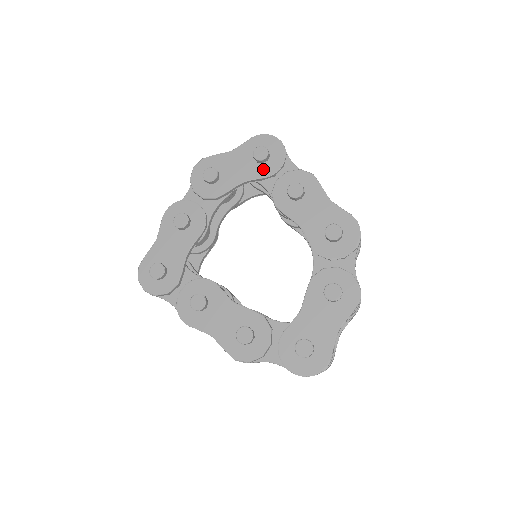
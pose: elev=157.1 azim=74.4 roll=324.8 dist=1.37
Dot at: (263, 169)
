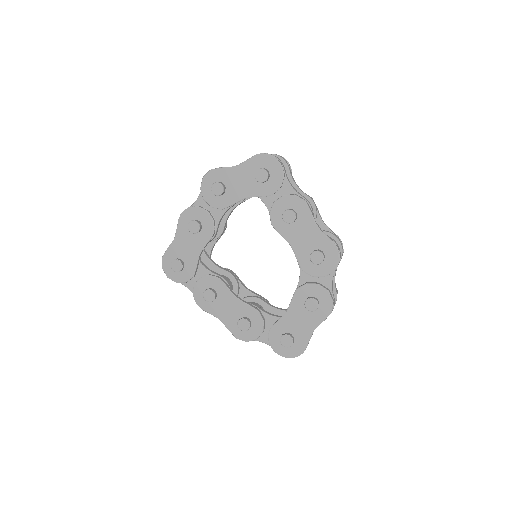
Dot at: (263, 188)
